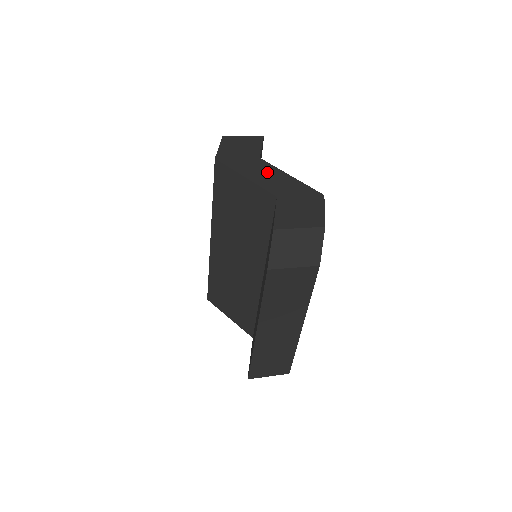
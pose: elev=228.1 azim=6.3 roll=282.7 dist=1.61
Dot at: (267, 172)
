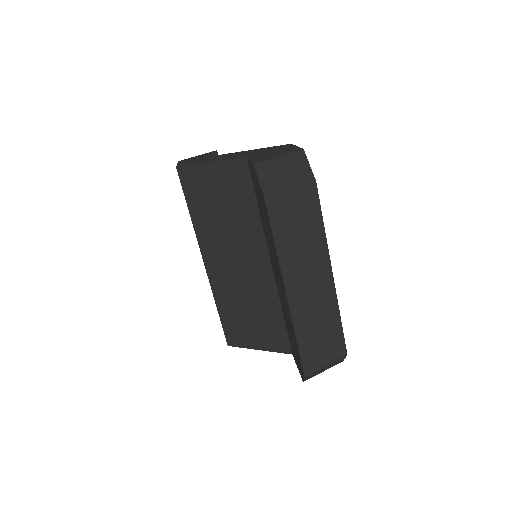
Dot at: (230, 155)
